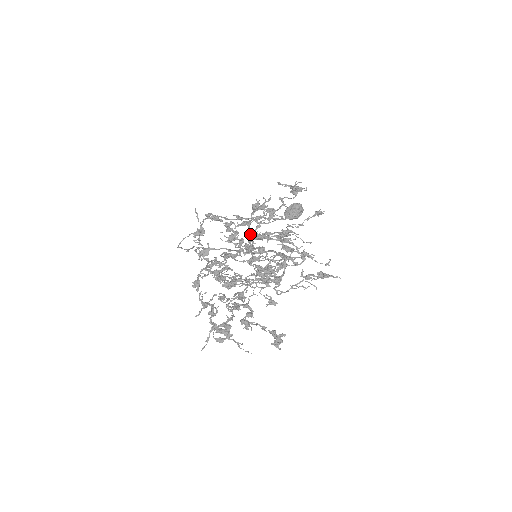
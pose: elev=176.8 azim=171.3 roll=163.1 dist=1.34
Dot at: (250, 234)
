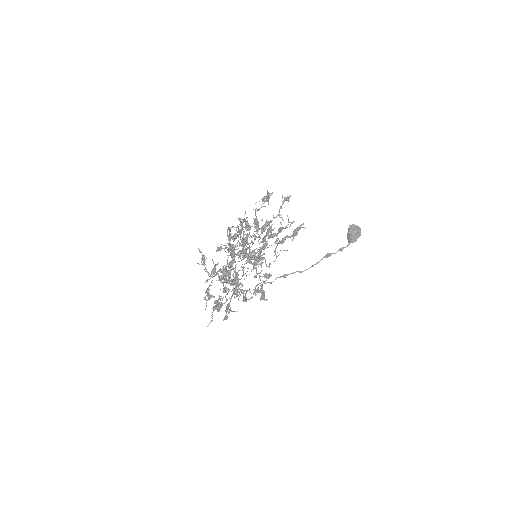
Dot at: (251, 246)
